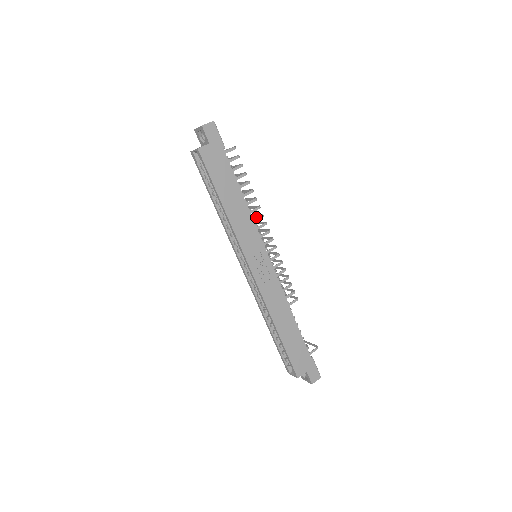
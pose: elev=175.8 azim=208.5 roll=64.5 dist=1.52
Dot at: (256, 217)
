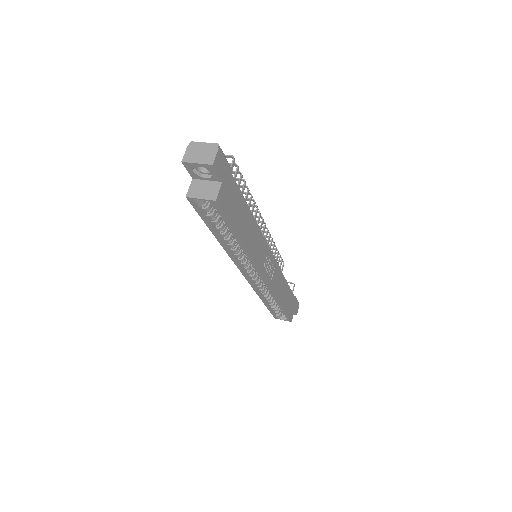
Dot at: (257, 221)
